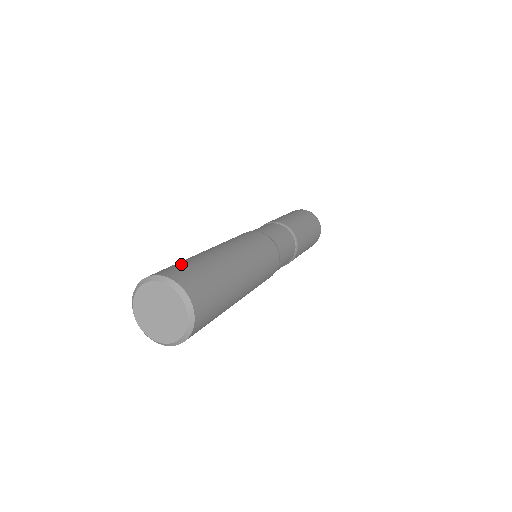
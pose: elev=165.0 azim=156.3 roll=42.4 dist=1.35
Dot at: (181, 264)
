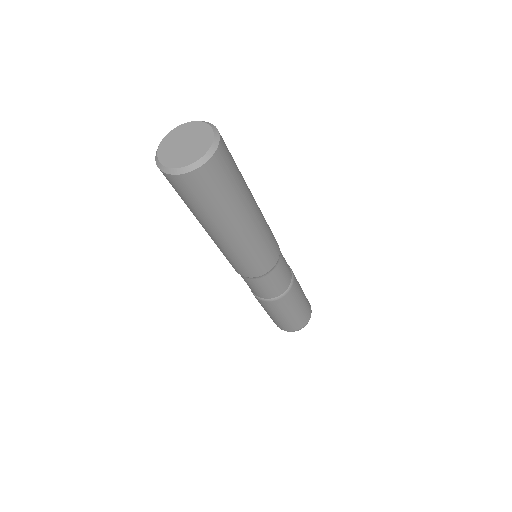
Dot at: occluded
